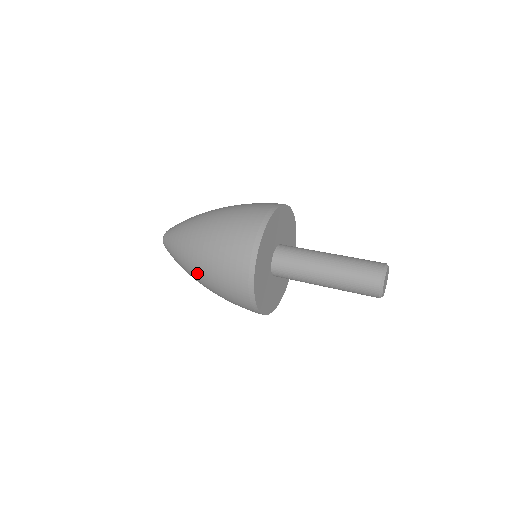
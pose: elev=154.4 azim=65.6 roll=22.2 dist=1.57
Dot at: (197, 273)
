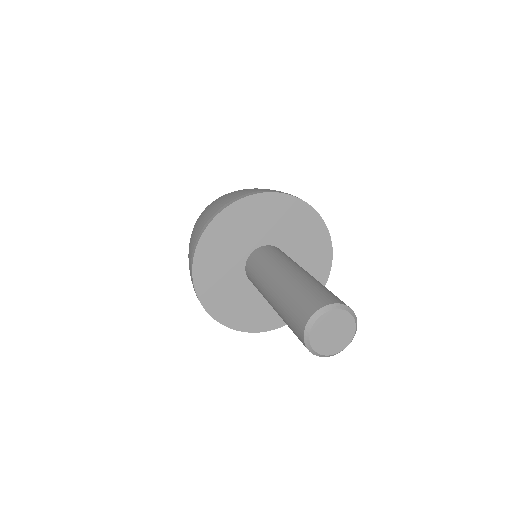
Dot at: occluded
